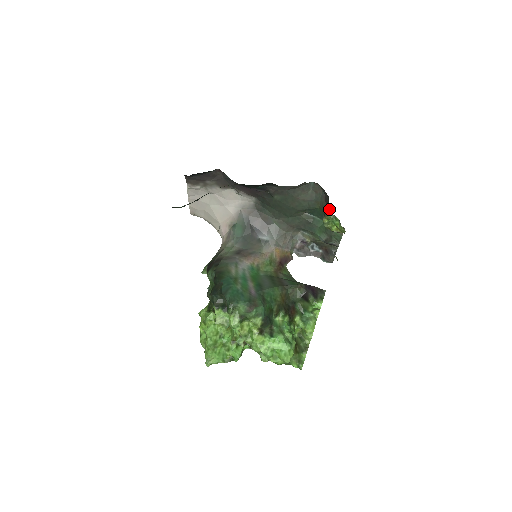
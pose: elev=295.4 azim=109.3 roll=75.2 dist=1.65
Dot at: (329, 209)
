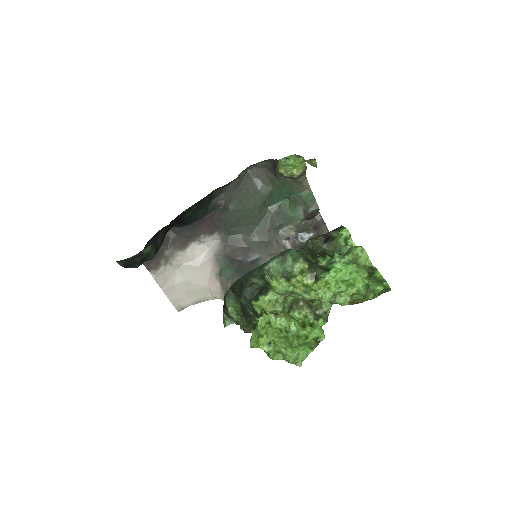
Dot at: (276, 160)
